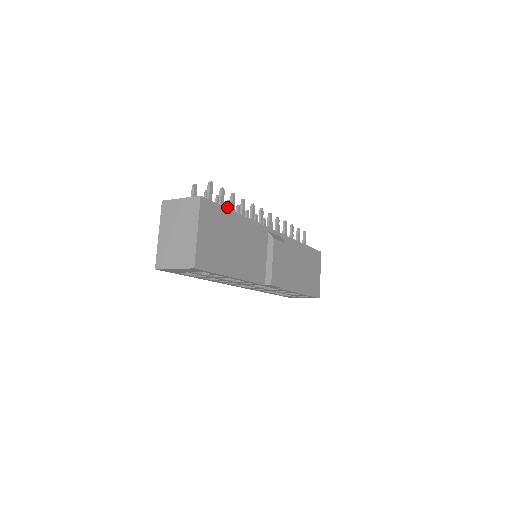
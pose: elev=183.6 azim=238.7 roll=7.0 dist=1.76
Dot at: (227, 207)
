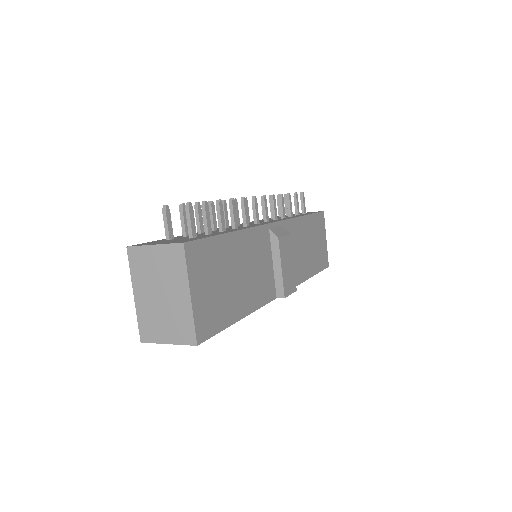
Dot at: (211, 211)
